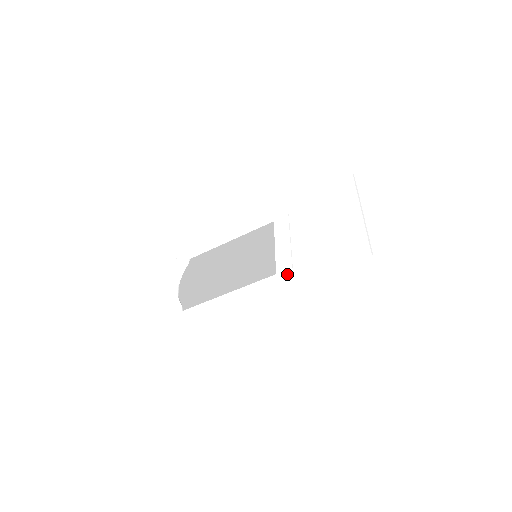
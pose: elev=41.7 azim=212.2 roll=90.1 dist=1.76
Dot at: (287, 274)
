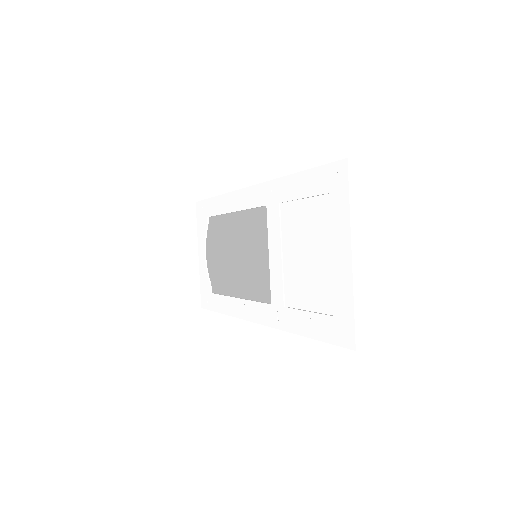
Dot at: (279, 313)
